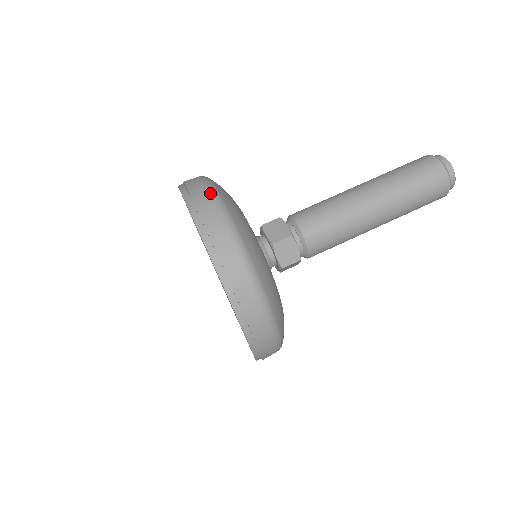
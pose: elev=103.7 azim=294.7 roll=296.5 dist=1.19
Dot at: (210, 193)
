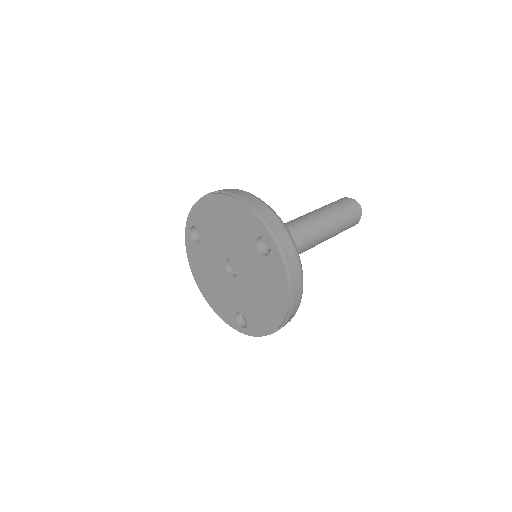
Dot at: (251, 194)
